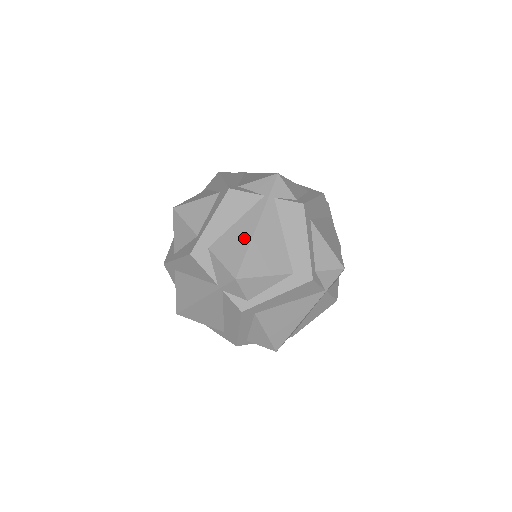
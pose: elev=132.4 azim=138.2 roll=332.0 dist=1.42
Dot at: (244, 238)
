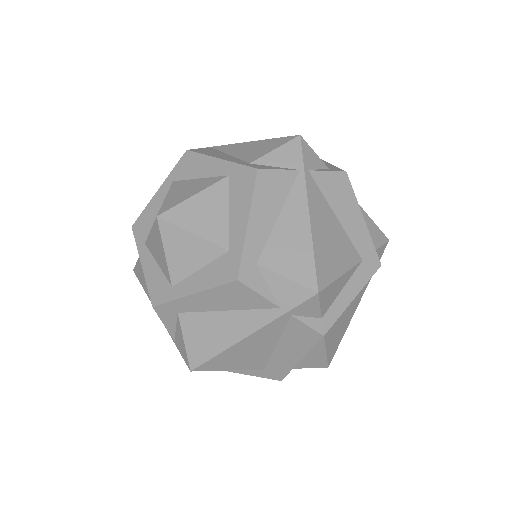
Dot at: (224, 338)
